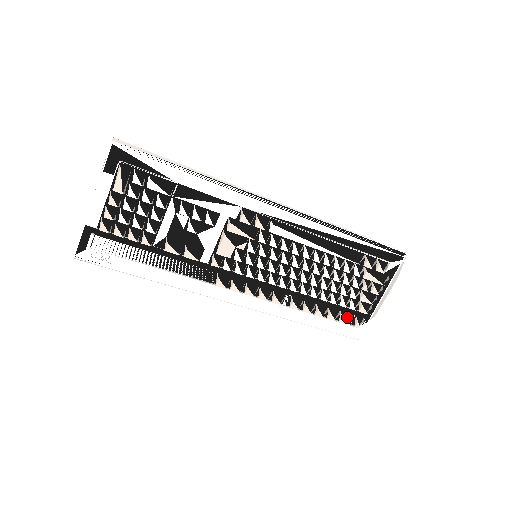
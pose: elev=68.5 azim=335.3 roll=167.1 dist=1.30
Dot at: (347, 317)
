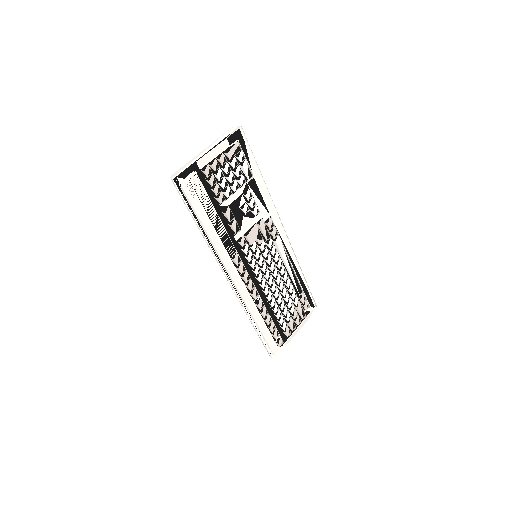
Dot at: occluded
